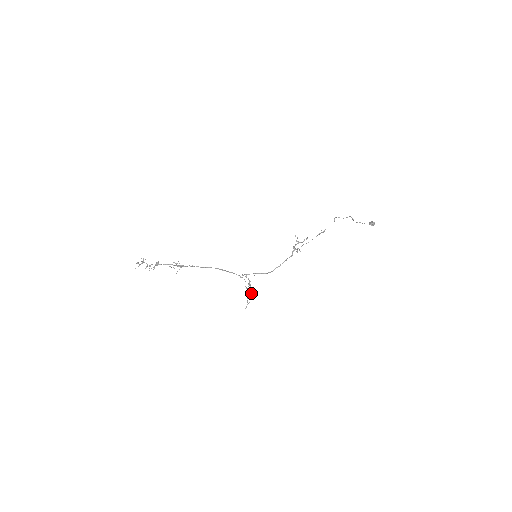
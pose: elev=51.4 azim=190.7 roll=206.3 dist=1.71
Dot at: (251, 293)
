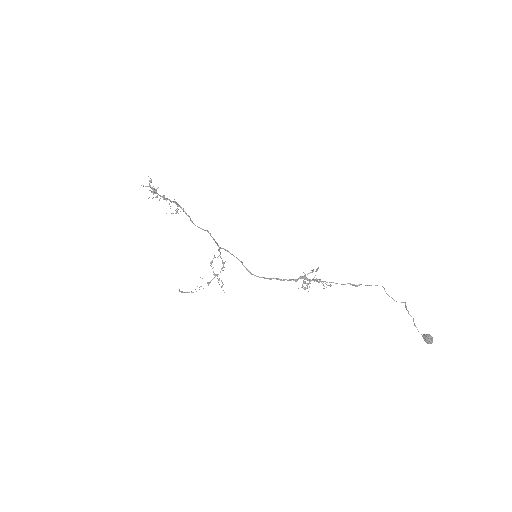
Dot at: occluded
